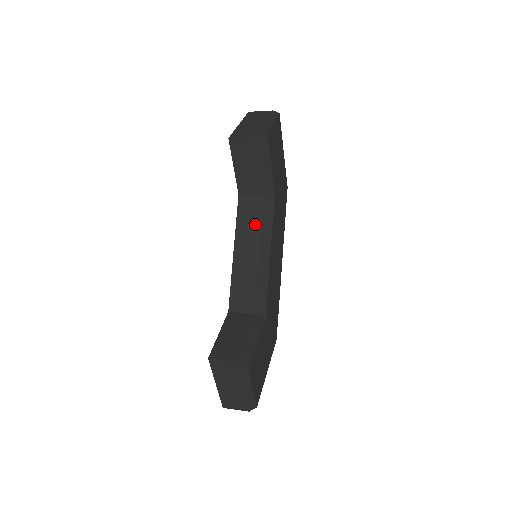
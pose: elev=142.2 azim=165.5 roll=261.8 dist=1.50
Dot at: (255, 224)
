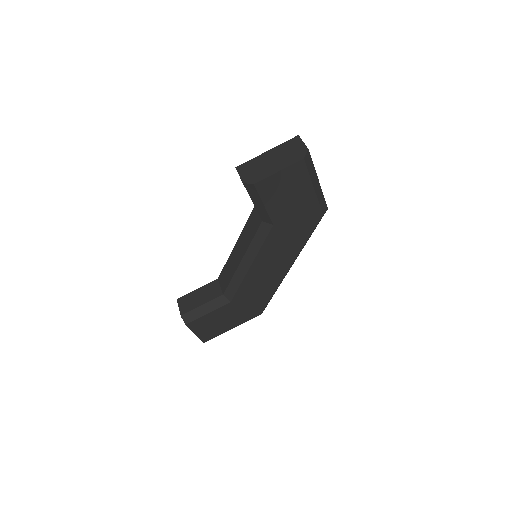
Dot at: (249, 238)
